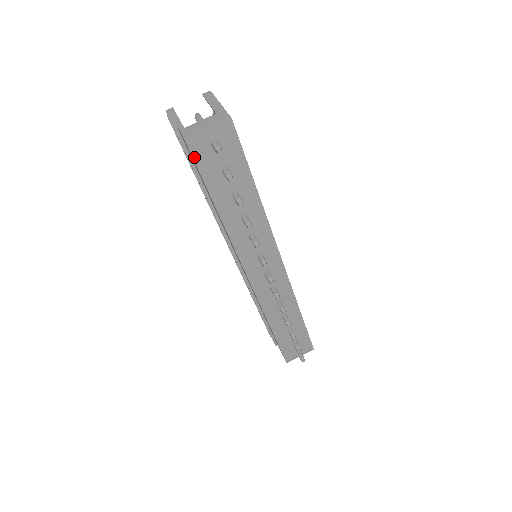
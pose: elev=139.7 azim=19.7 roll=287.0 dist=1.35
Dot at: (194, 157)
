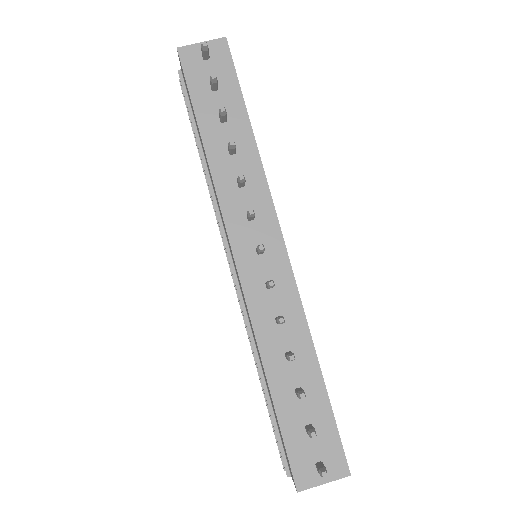
Dot at: (184, 67)
